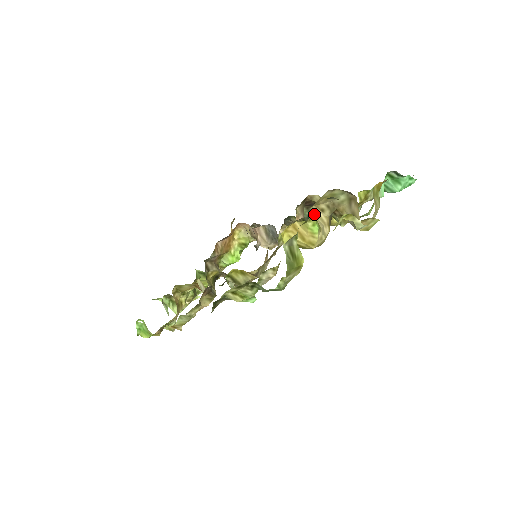
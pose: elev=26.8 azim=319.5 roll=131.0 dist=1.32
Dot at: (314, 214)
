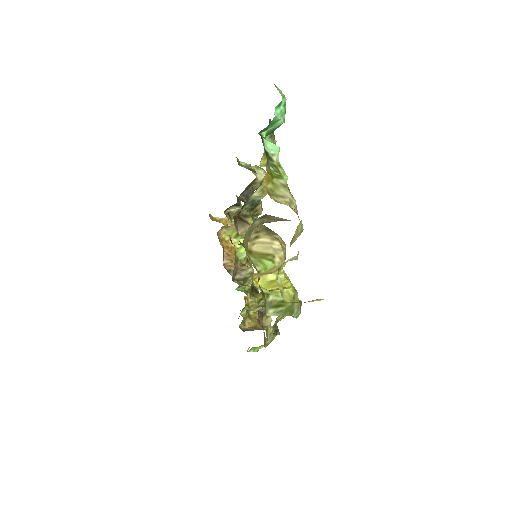
Dot at: (256, 265)
